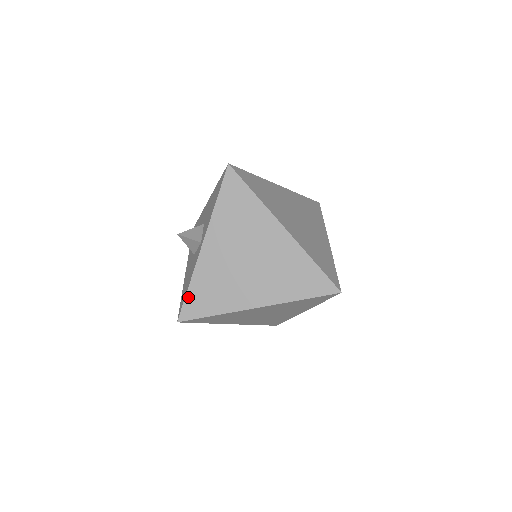
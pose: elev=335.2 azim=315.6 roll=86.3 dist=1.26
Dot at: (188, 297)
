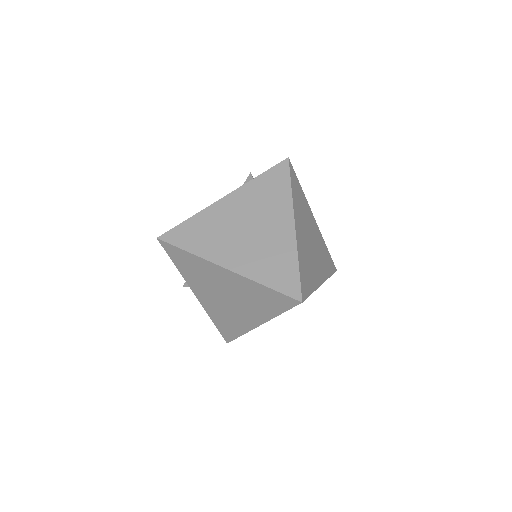
Dot at: (218, 328)
